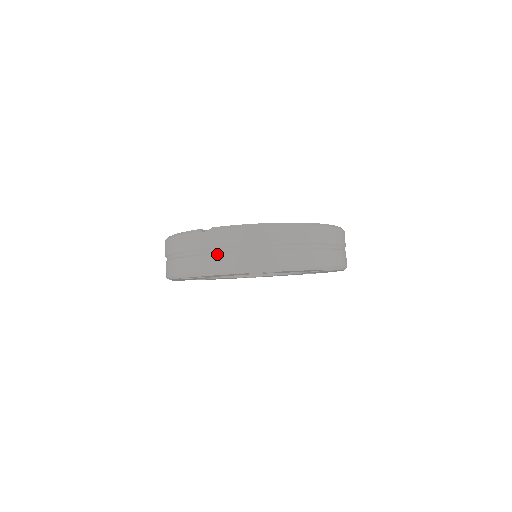
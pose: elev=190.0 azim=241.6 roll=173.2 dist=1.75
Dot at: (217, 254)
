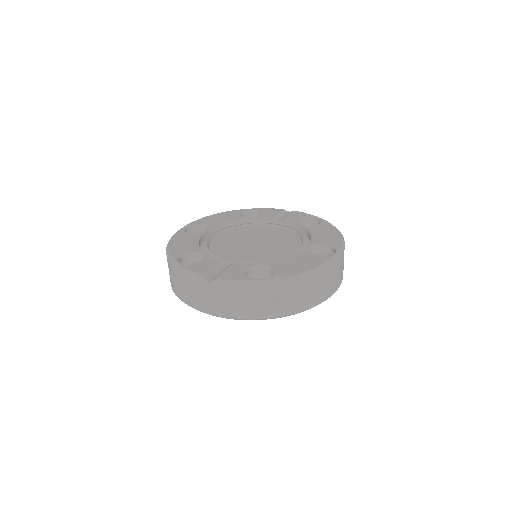
Dot at: (222, 303)
